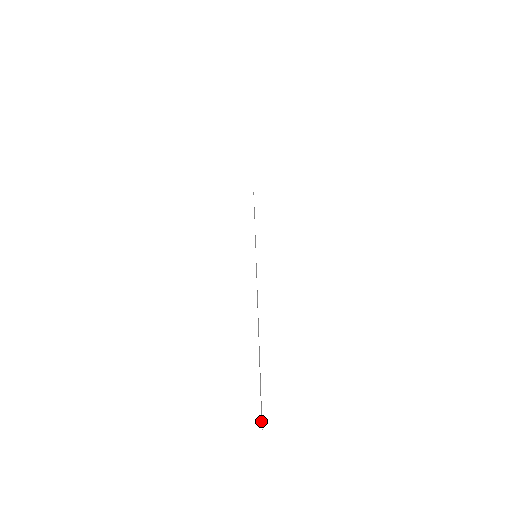
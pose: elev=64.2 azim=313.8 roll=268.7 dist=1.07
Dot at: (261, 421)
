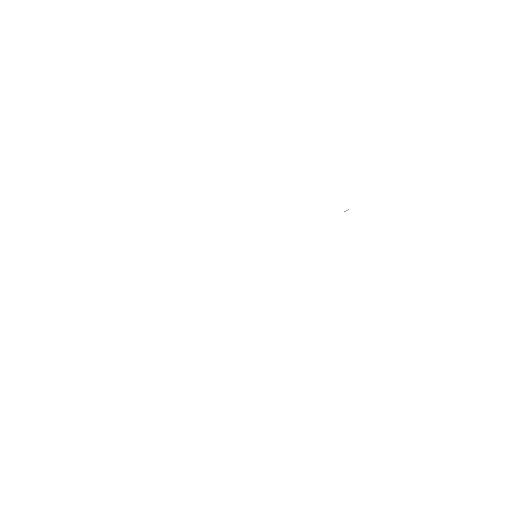
Dot at: occluded
